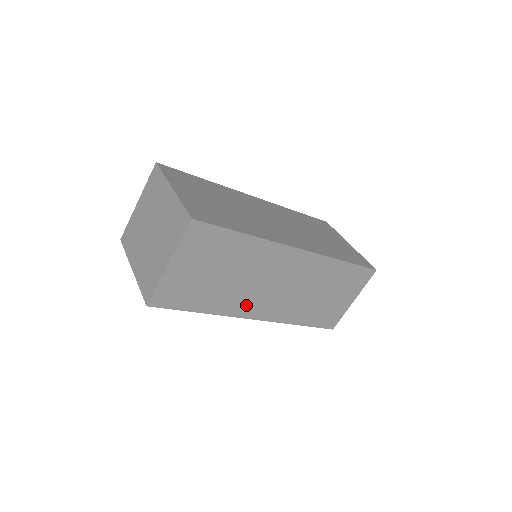
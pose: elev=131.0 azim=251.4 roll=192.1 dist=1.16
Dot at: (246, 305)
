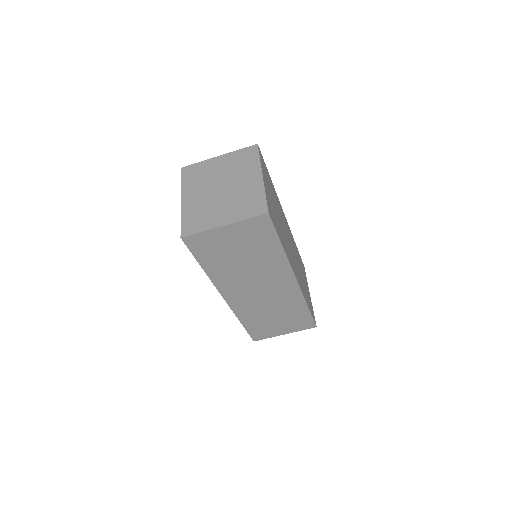
Dot at: (230, 286)
